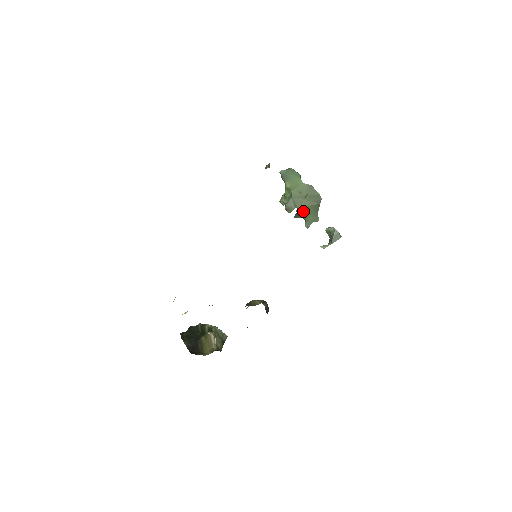
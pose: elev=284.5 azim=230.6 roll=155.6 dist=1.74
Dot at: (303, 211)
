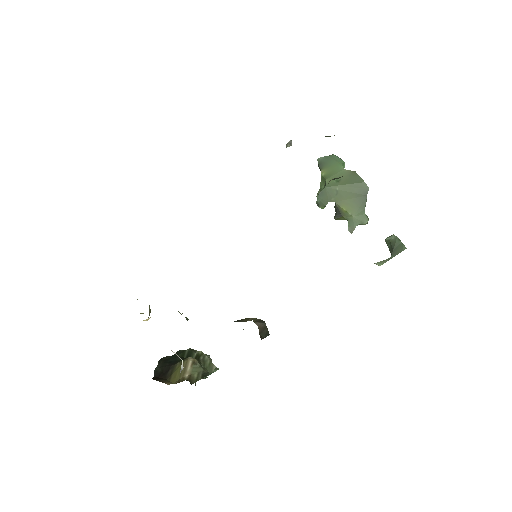
Dot at: (342, 206)
